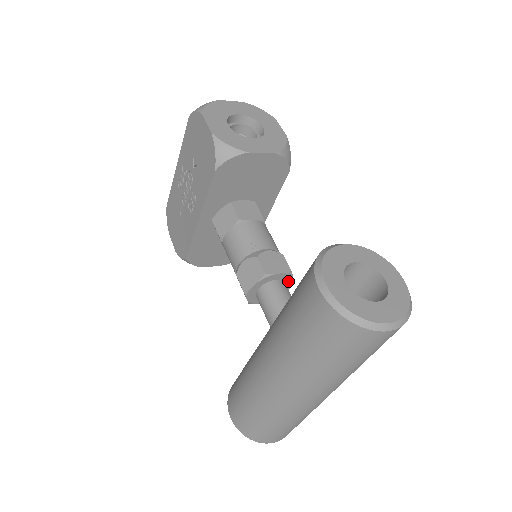
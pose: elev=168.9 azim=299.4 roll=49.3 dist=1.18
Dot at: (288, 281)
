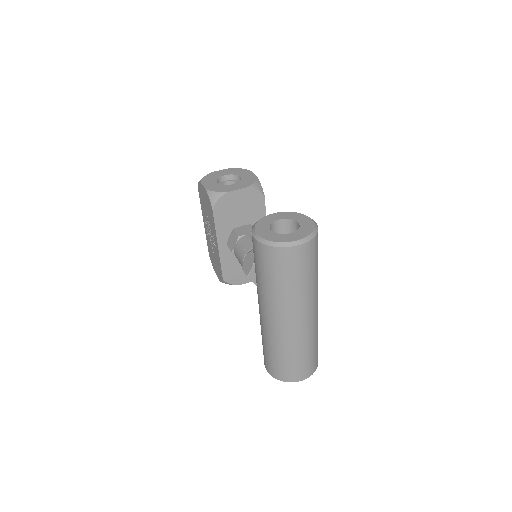
Dot at: occluded
